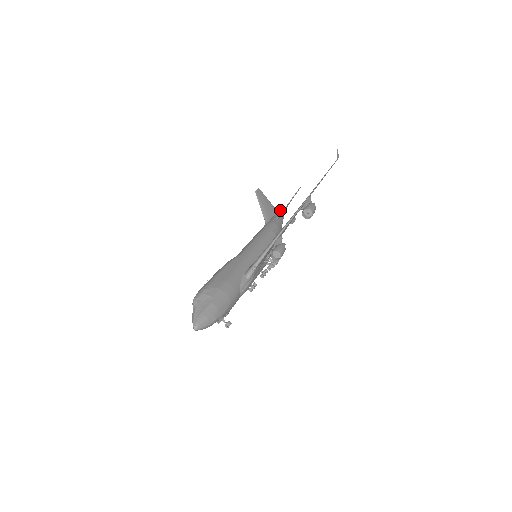
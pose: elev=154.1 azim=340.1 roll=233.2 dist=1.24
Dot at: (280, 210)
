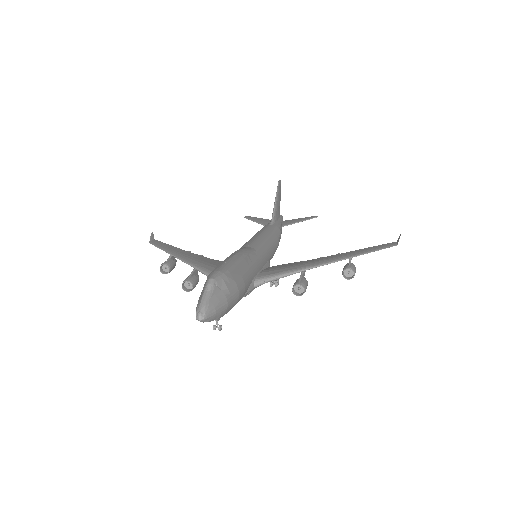
Dot at: (282, 216)
